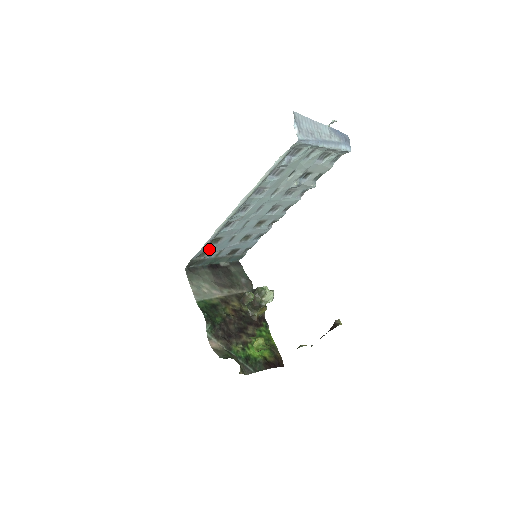
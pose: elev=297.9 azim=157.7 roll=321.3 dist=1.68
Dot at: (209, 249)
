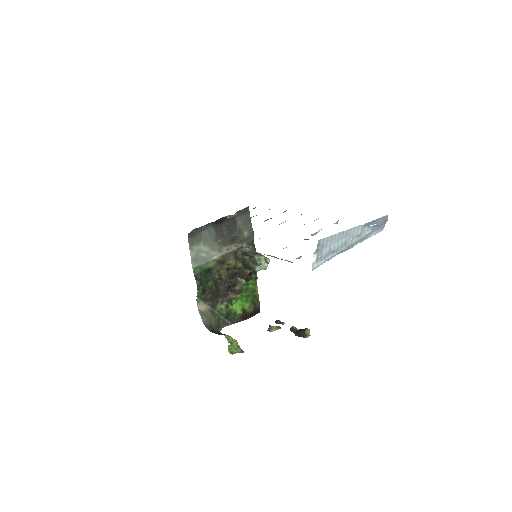
Dot at: occluded
